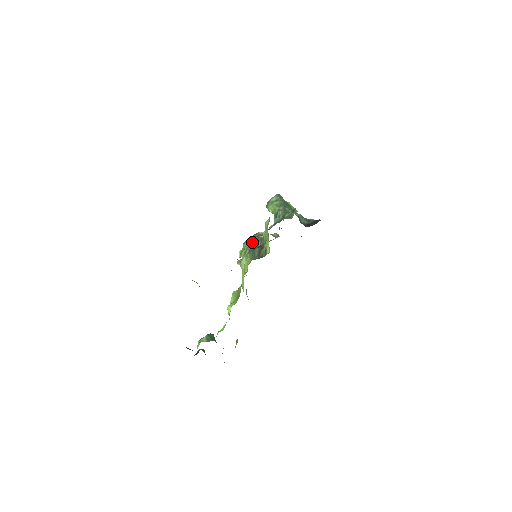
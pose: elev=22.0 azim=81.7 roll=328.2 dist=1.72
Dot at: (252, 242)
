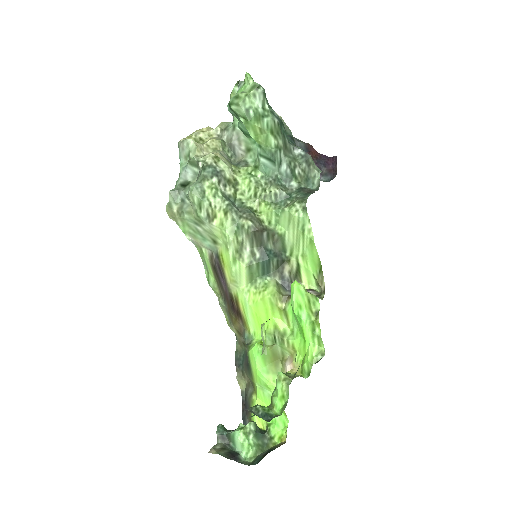
Dot at: (257, 240)
